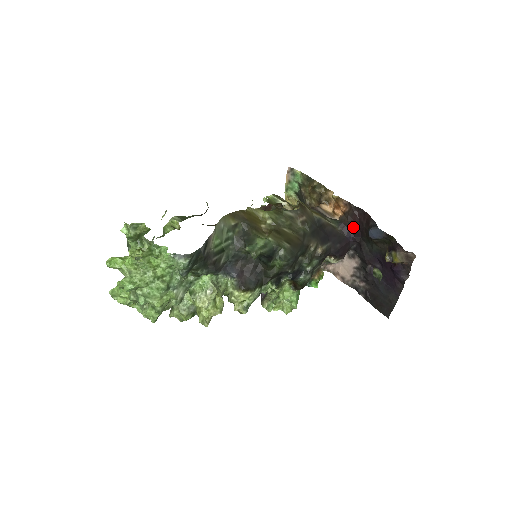
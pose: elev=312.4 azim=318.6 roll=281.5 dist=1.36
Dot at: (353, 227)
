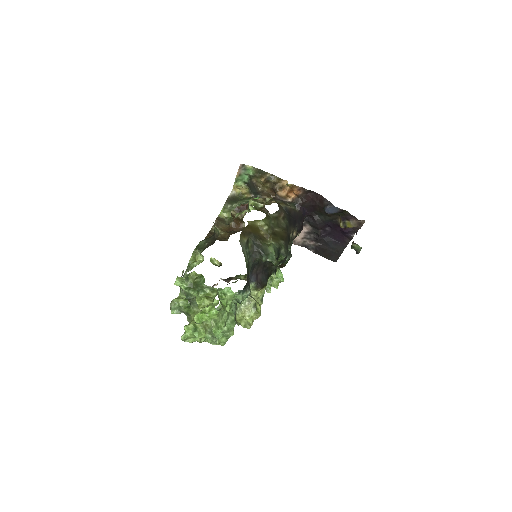
Dot at: (307, 205)
